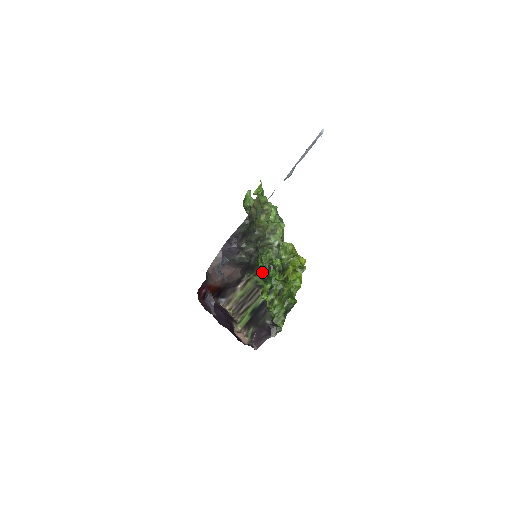
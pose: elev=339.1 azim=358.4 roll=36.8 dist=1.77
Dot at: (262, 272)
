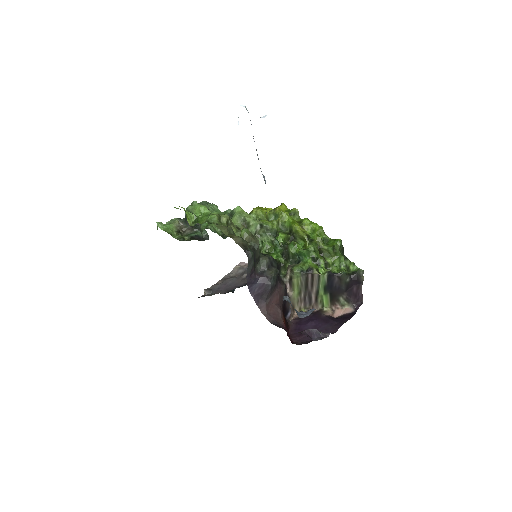
Dot at: (284, 259)
